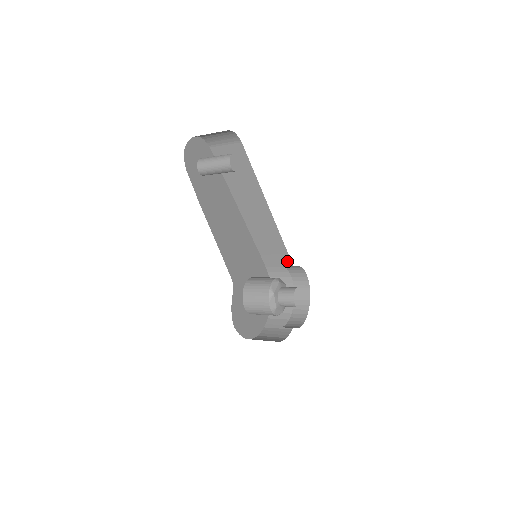
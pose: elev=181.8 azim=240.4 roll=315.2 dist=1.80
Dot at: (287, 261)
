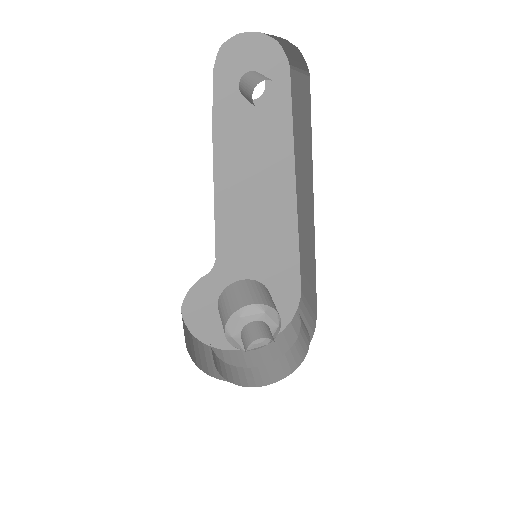
Dot at: (314, 303)
